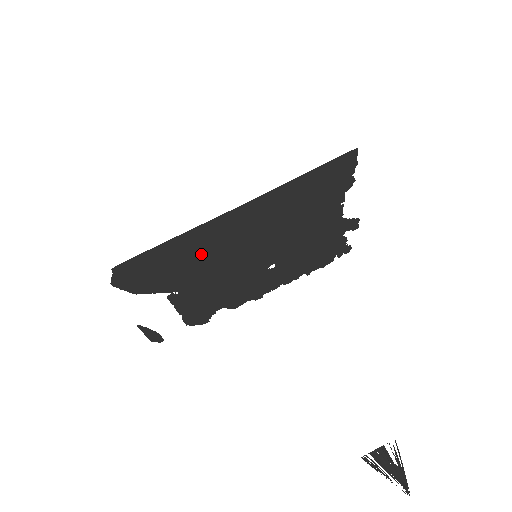
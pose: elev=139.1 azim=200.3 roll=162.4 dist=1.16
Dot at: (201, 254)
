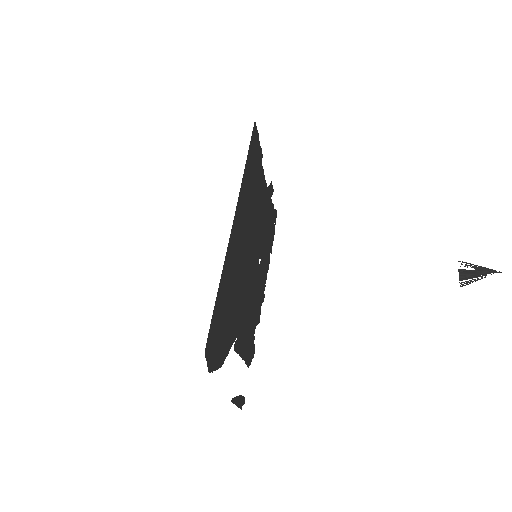
Dot at: (234, 284)
